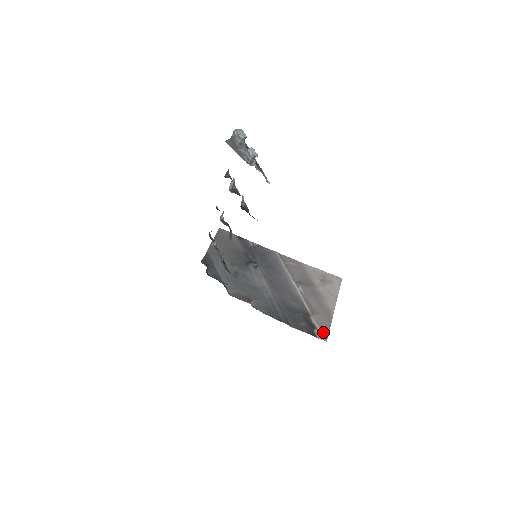
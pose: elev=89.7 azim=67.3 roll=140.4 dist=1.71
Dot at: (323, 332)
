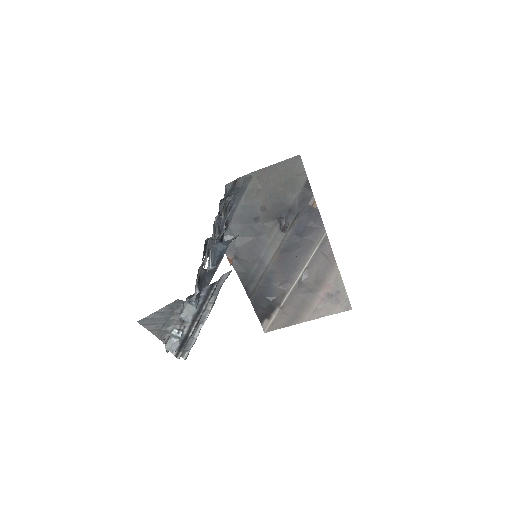
Dot at: (272, 325)
